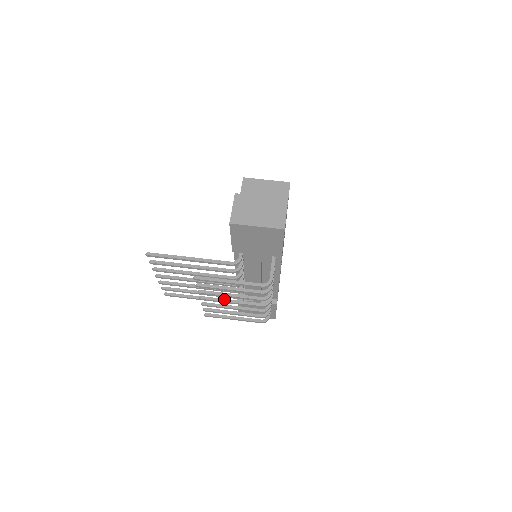
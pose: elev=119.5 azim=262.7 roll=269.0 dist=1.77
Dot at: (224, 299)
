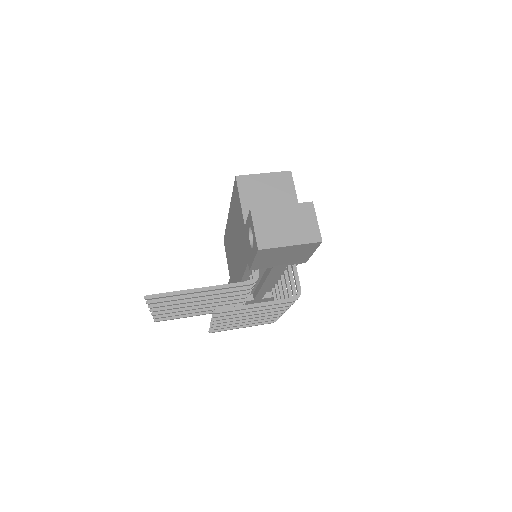
Dot at: (239, 317)
